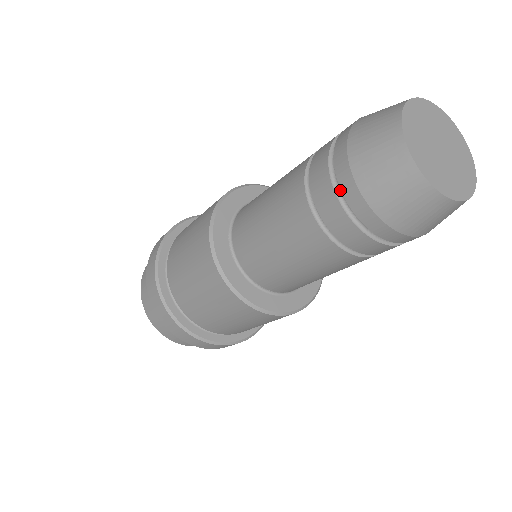
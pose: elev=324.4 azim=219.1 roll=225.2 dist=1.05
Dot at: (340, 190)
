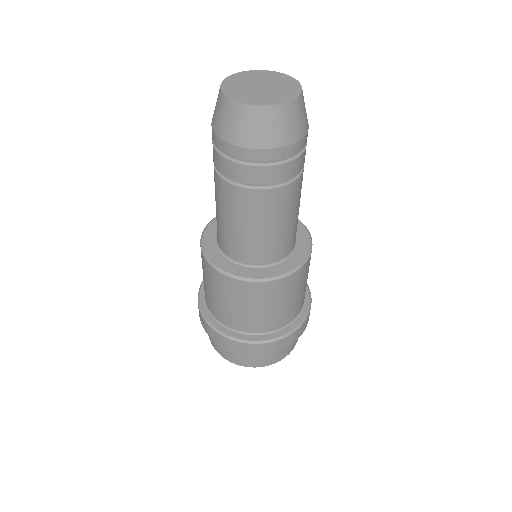
Dot at: occluded
